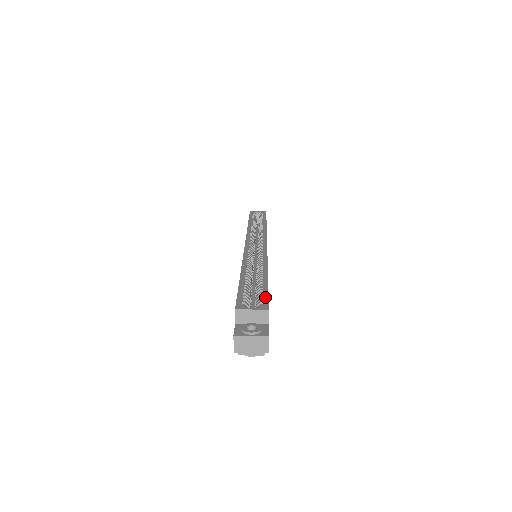
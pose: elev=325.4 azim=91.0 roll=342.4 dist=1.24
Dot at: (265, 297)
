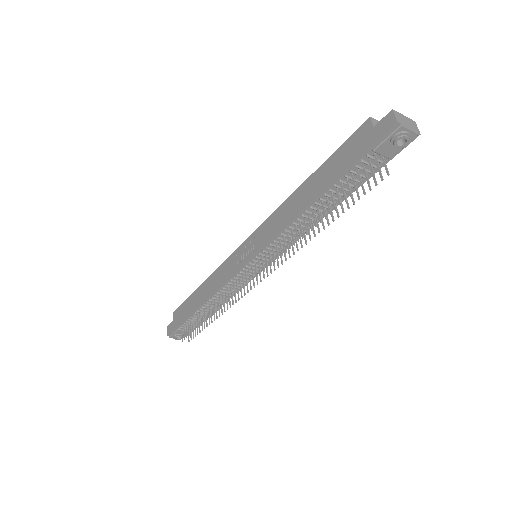
Dot at: occluded
